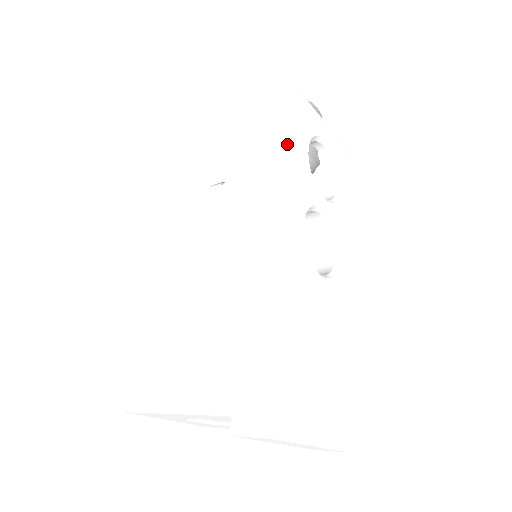
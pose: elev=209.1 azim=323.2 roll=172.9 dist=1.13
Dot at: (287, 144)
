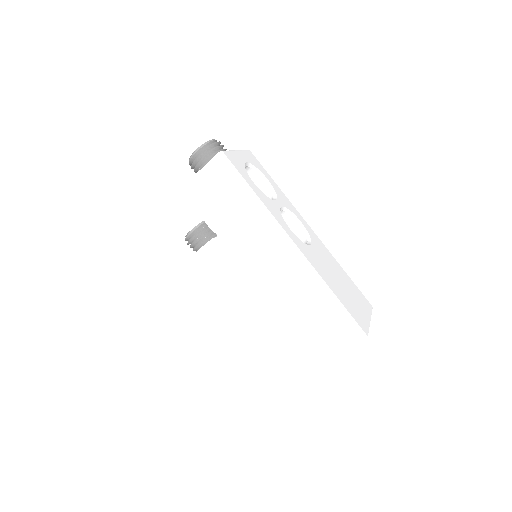
Dot at: (247, 192)
